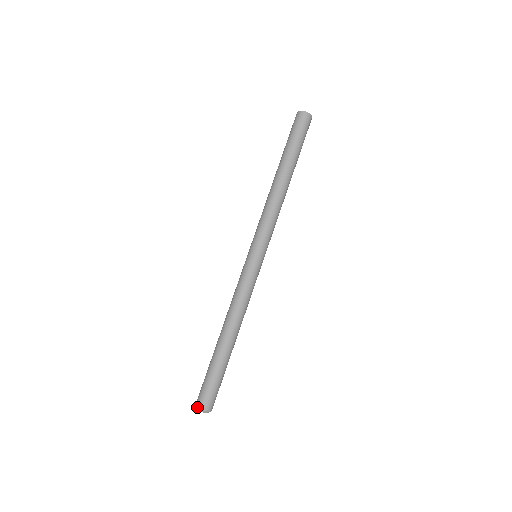
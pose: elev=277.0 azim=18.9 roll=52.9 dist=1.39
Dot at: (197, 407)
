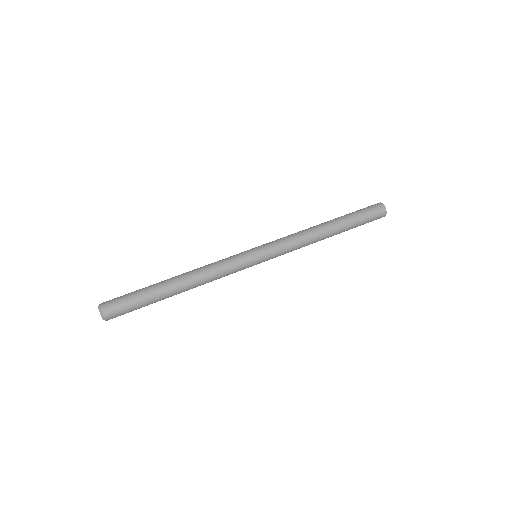
Dot at: (100, 304)
